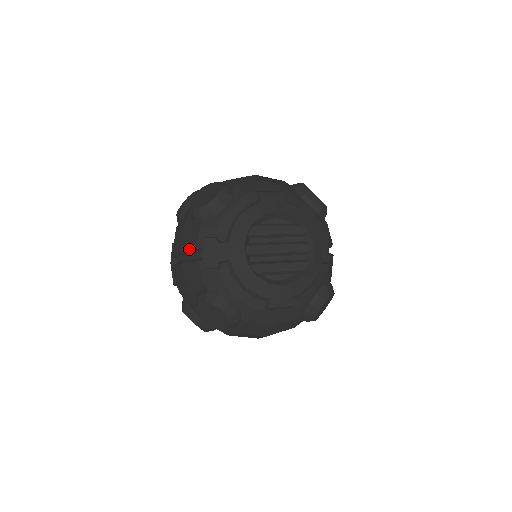
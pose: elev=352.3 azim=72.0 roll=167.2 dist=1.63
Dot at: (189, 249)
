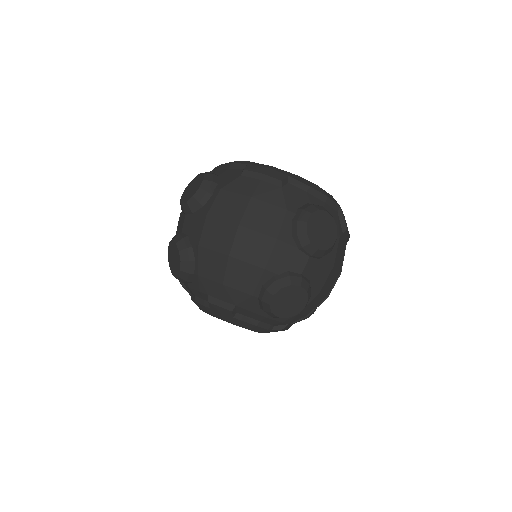
Dot at: occluded
